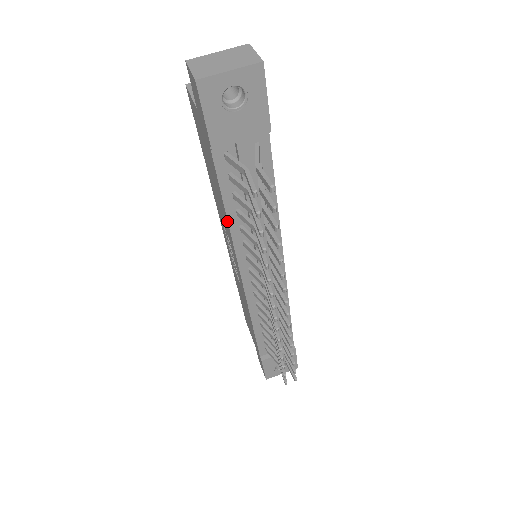
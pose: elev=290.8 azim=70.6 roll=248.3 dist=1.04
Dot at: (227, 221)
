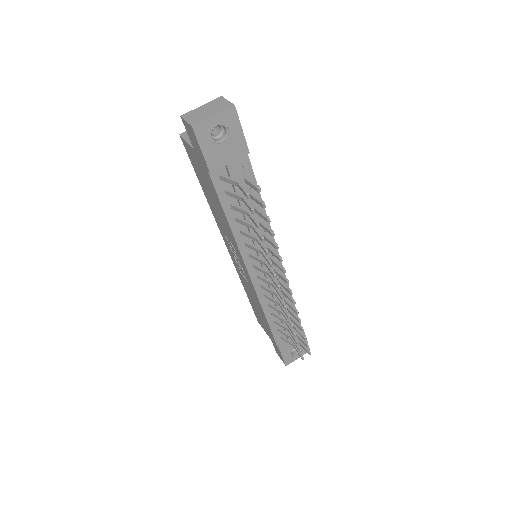
Dot at: (230, 228)
